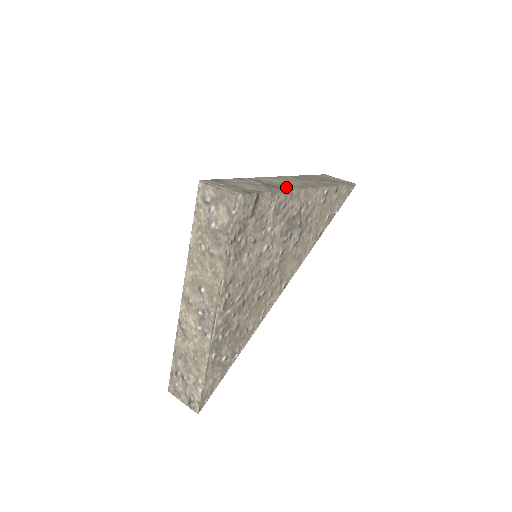
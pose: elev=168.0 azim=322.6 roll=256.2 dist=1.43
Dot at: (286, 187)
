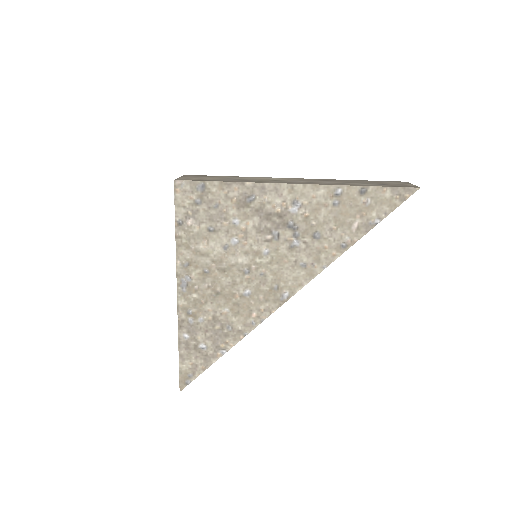
Dot at: (263, 181)
